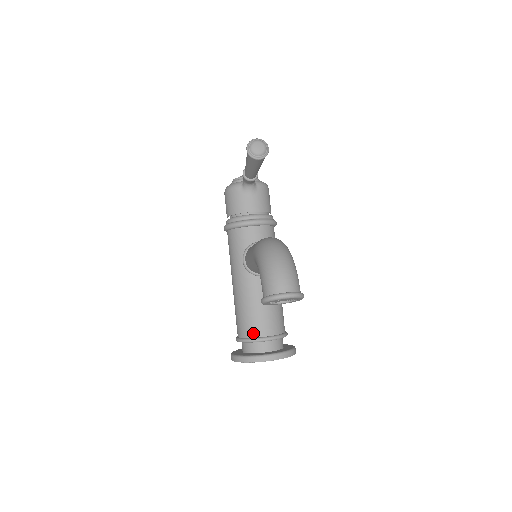
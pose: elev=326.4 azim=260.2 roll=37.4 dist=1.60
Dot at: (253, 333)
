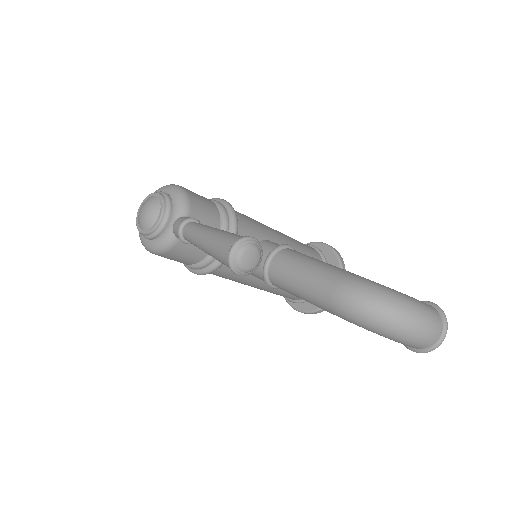
Dot at: occluded
